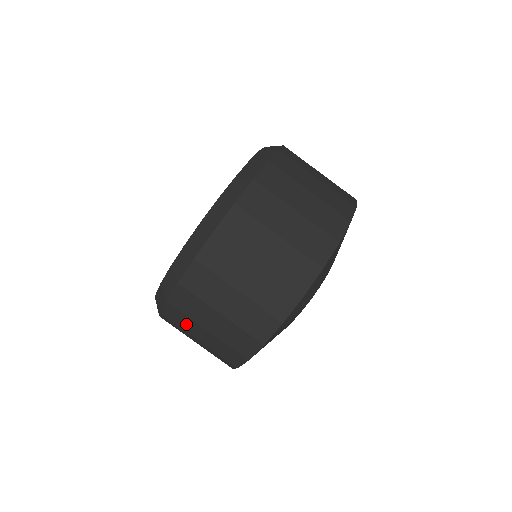
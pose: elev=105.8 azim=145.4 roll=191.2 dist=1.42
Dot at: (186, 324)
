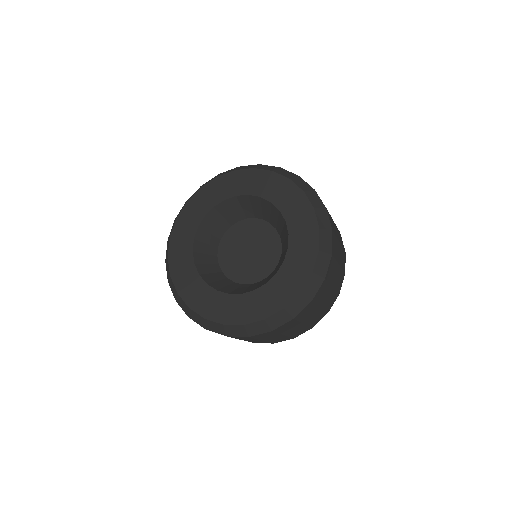
Dot at: occluded
